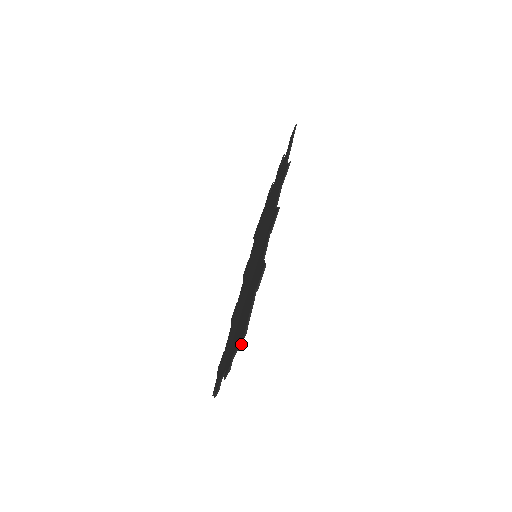
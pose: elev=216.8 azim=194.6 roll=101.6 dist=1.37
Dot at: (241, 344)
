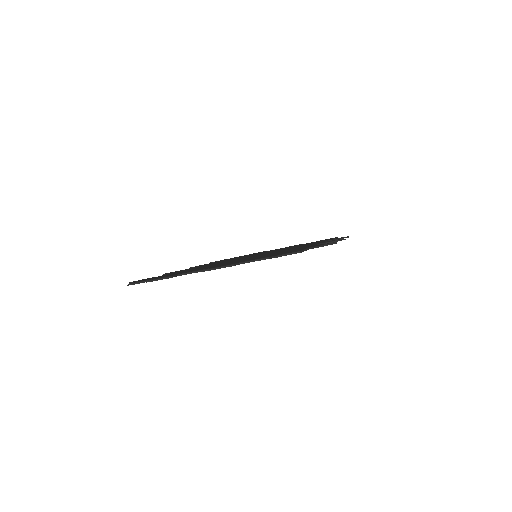
Dot at: (282, 255)
